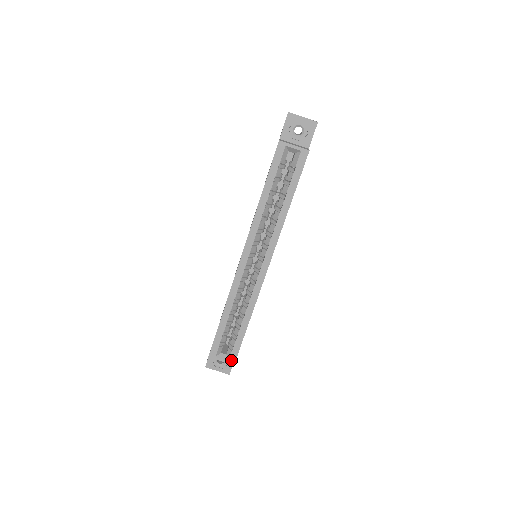
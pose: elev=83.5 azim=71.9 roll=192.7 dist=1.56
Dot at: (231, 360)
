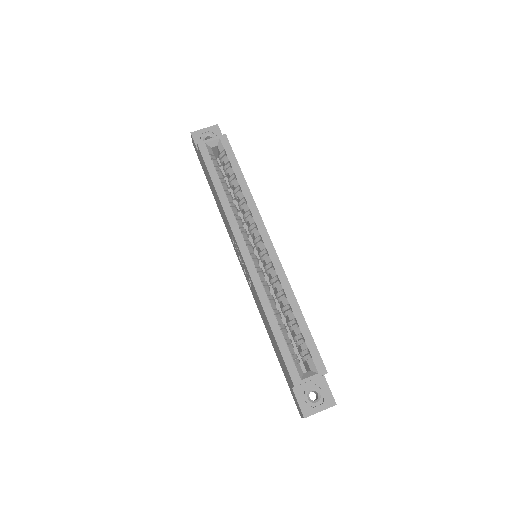
Dot at: (320, 369)
